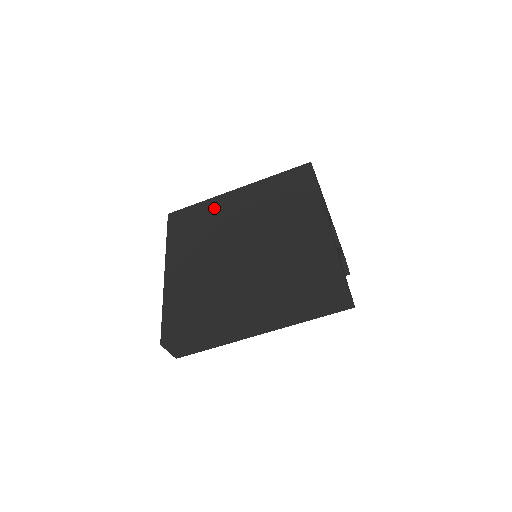
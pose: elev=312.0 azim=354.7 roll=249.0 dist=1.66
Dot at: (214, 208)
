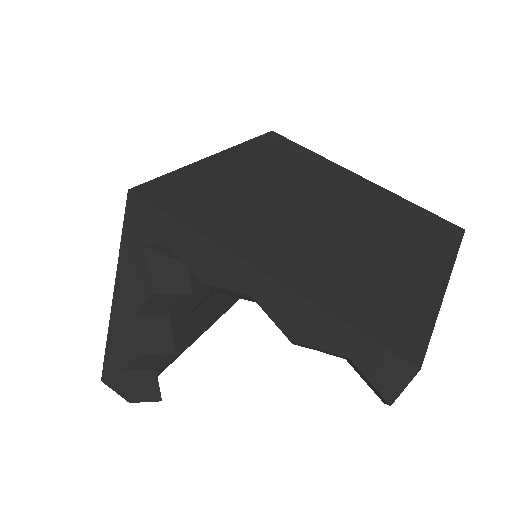
Dot at: (215, 176)
